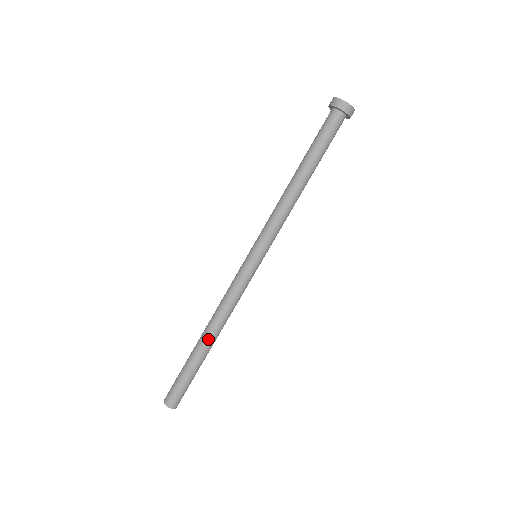
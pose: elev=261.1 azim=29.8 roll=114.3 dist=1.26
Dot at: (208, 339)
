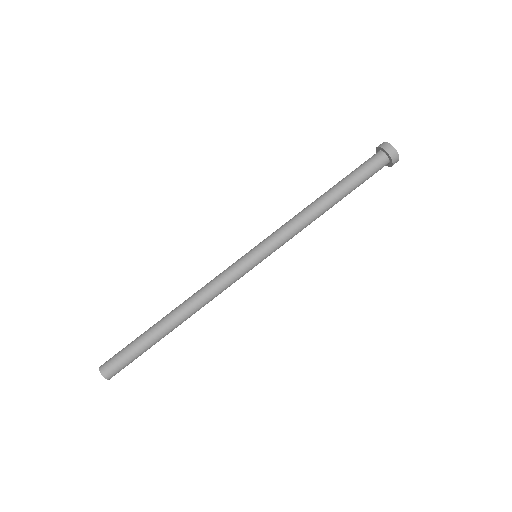
Dot at: (171, 313)
